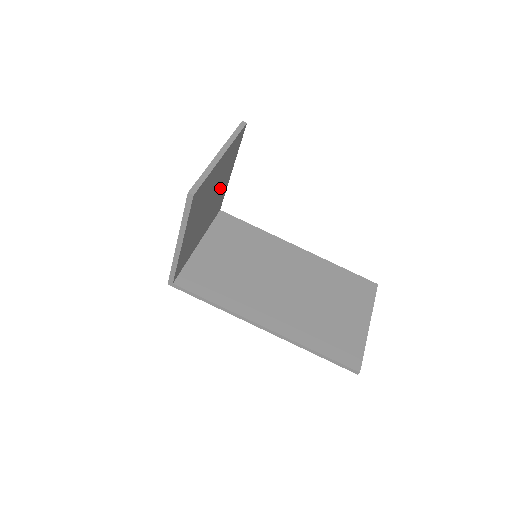
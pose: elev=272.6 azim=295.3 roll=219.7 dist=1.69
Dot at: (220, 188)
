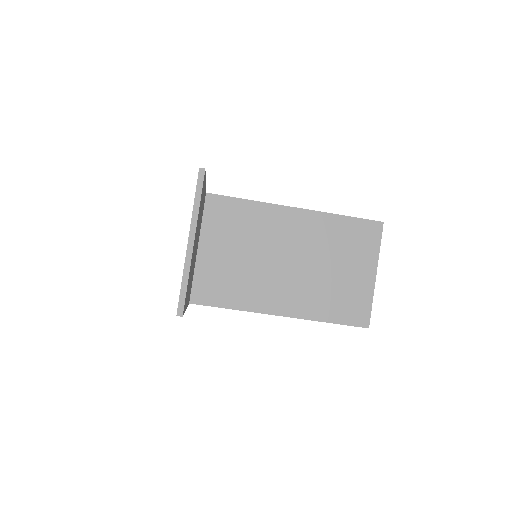
Dot at: occluded
